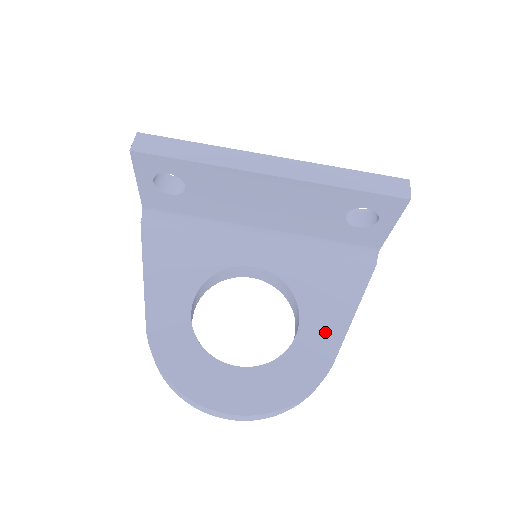
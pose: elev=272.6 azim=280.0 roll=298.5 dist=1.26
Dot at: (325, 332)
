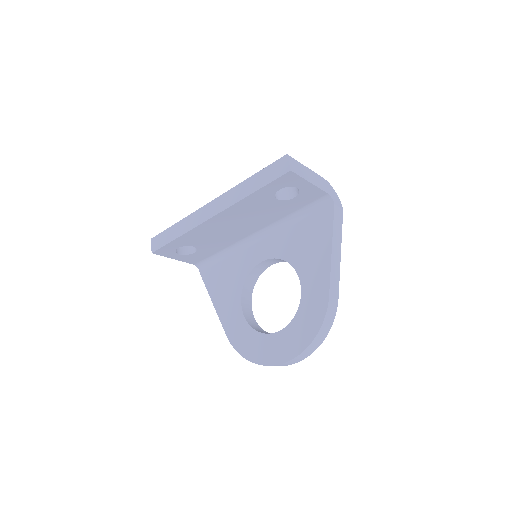
Dot at: (317, 279)
